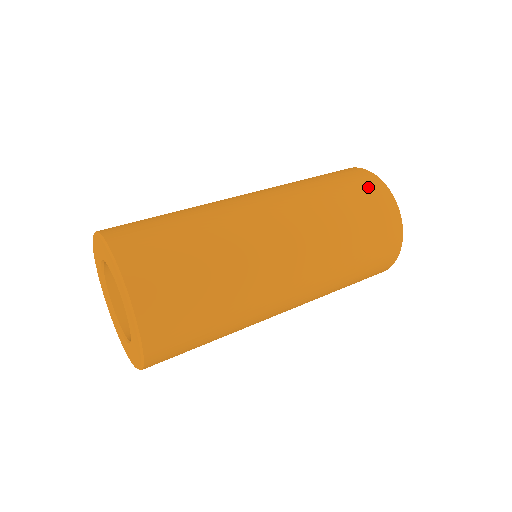
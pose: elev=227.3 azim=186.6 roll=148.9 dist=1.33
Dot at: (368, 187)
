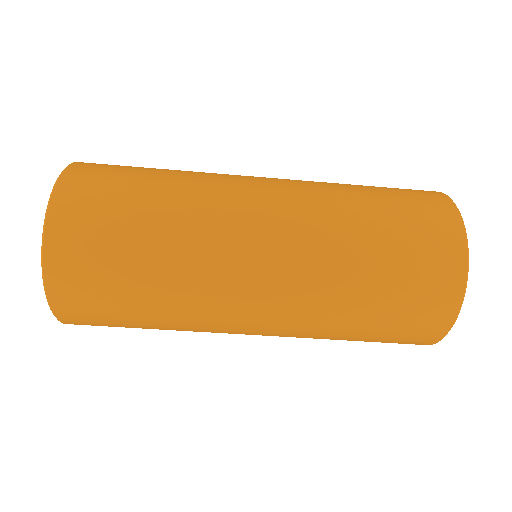
Dot at: (436, 247)
